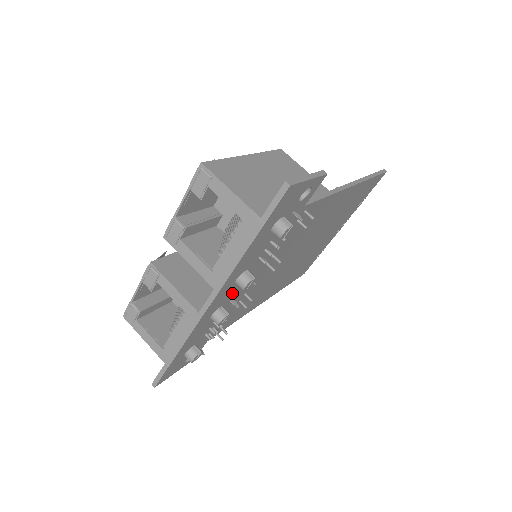
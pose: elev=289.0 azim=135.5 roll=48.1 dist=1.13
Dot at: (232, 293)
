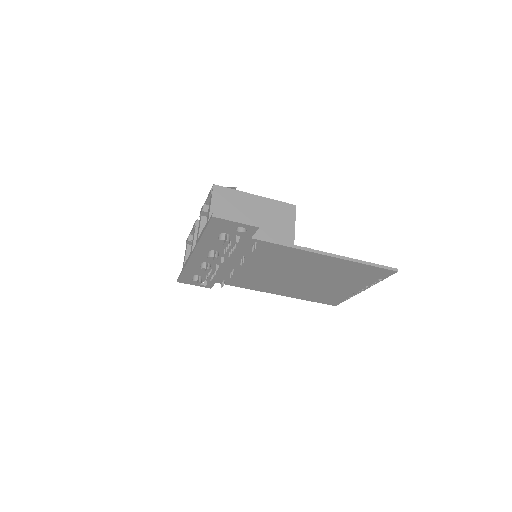
Dot at: occluded
